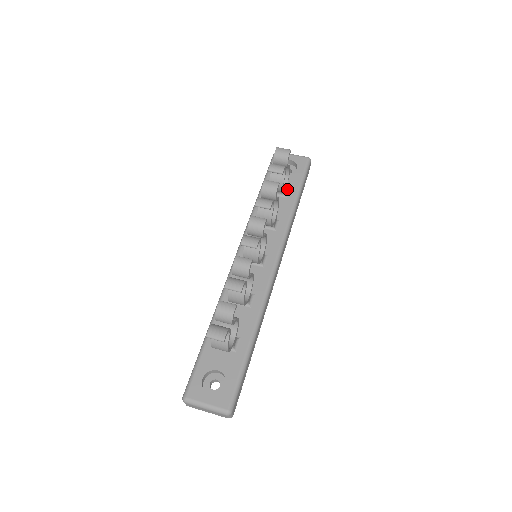
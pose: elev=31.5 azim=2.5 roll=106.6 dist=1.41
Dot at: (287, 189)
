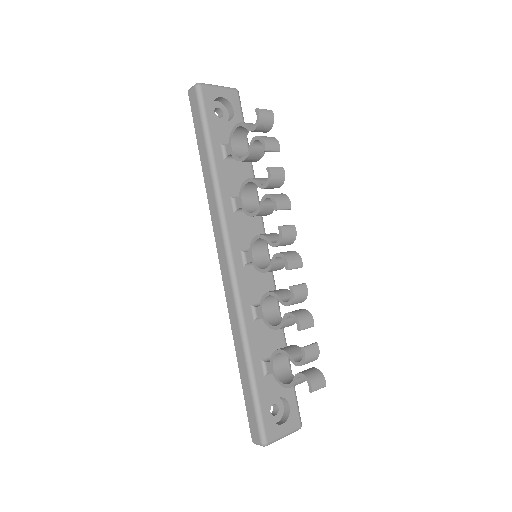
Dot at: occluded
